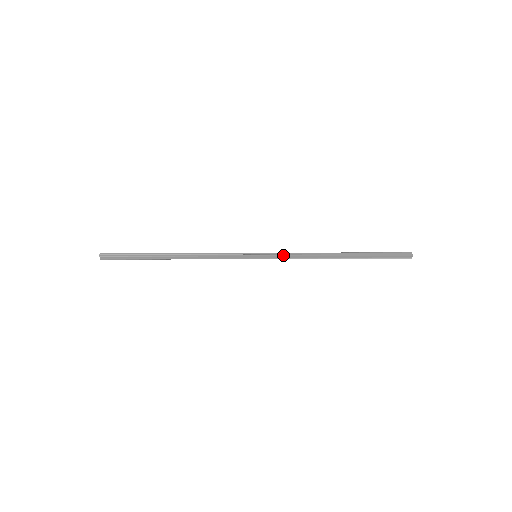
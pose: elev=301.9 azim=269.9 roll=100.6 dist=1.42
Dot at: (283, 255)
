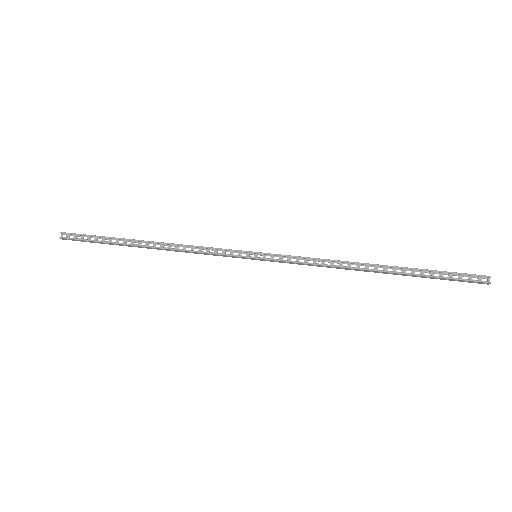
Dot at: (293, 256)
